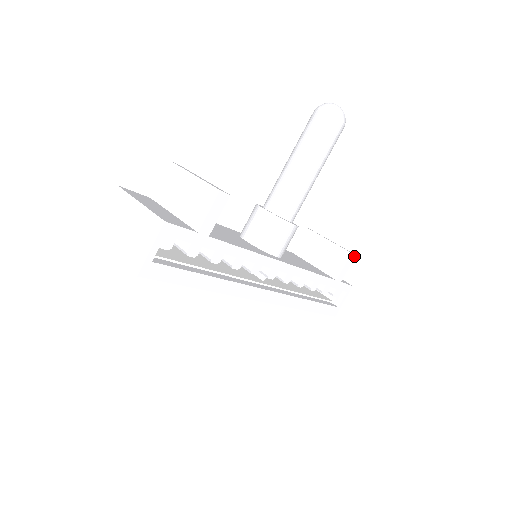
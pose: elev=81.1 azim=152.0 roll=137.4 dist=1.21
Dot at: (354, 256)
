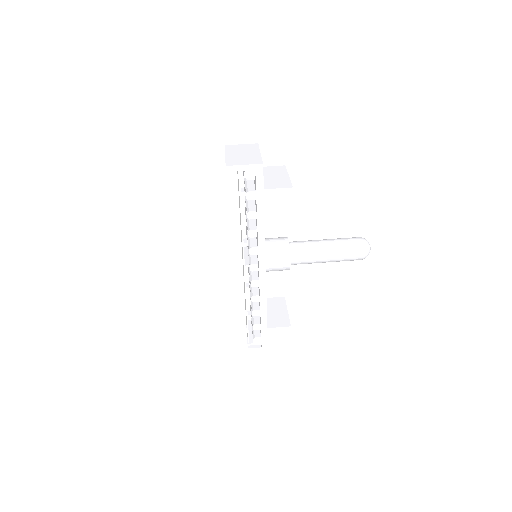
Dot at: (290, 331)
